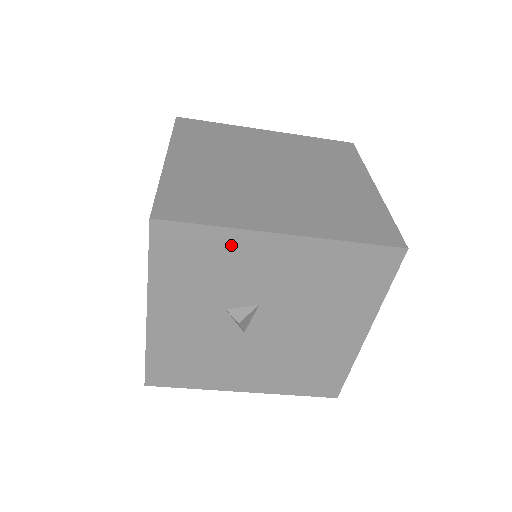
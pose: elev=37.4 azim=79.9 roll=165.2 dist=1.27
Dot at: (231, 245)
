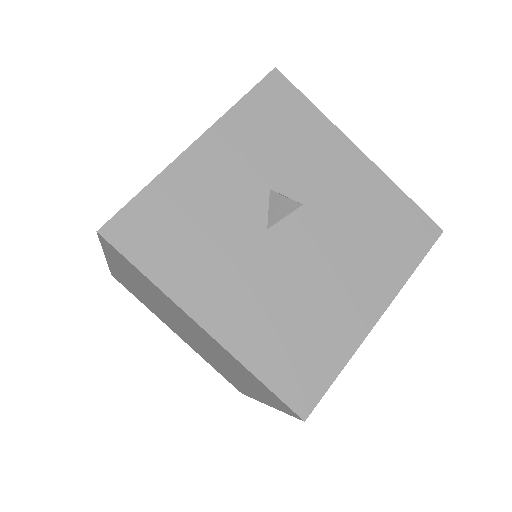
Dot at: (317, 130)
